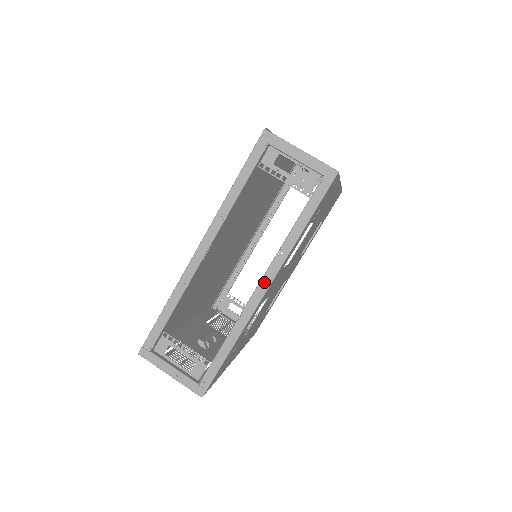
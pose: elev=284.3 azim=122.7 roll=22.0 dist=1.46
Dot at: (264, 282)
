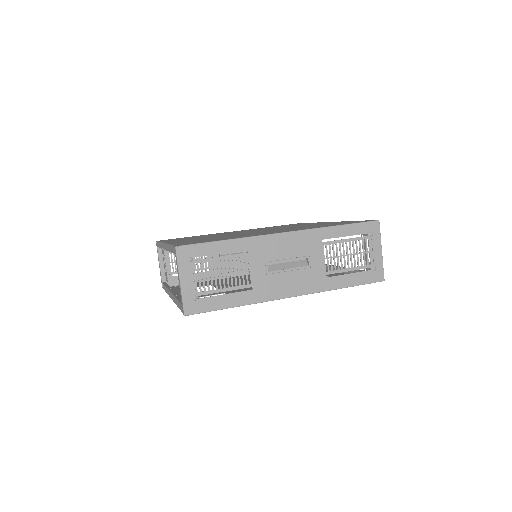
Dot at: (171, 295)
